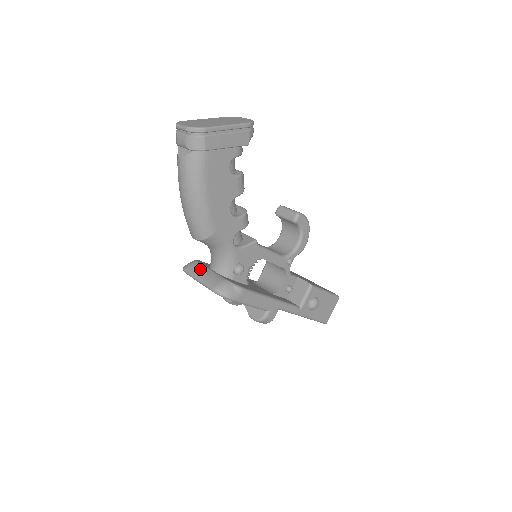
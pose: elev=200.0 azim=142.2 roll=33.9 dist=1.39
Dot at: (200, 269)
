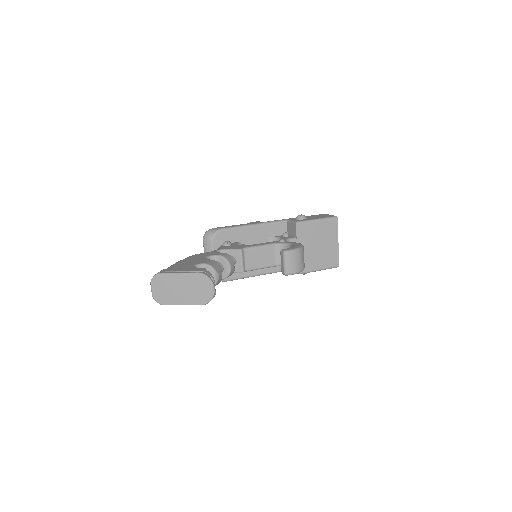
Dot at: (208, 251)
